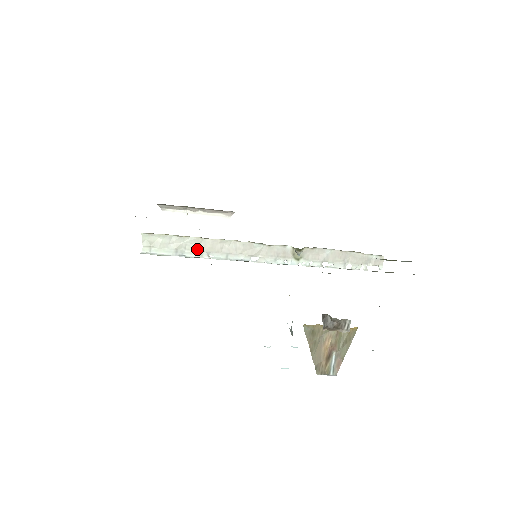
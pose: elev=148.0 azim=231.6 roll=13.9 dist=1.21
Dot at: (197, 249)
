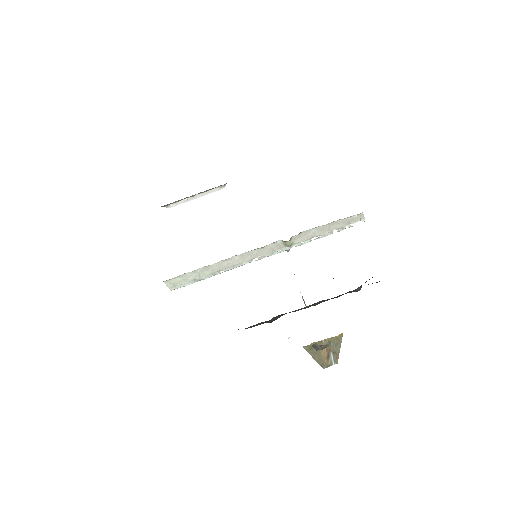
Dot at: (209, 273)
